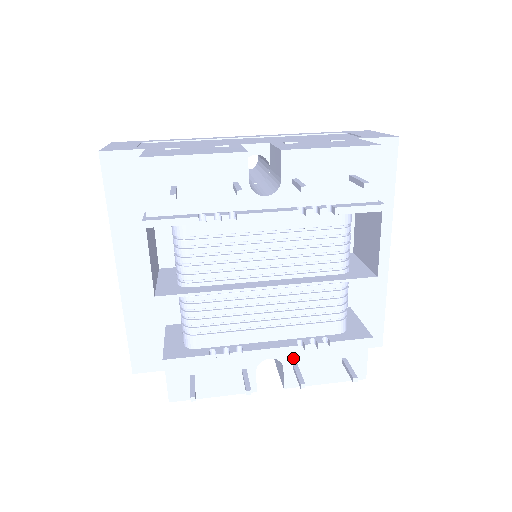
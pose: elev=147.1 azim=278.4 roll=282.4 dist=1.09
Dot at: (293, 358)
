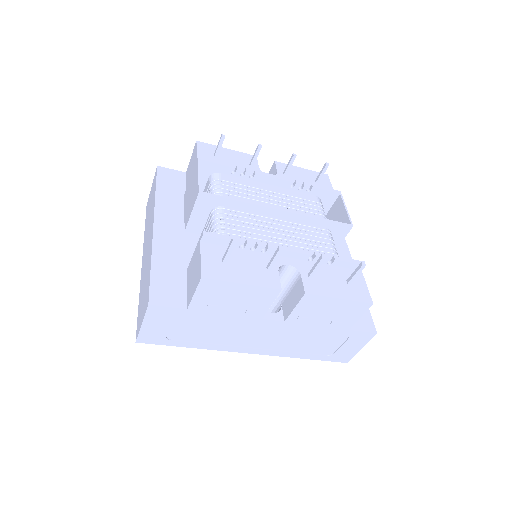
Dot at: (307, 270)
